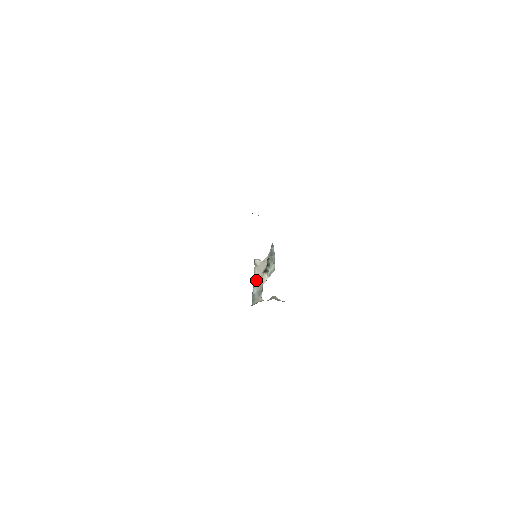
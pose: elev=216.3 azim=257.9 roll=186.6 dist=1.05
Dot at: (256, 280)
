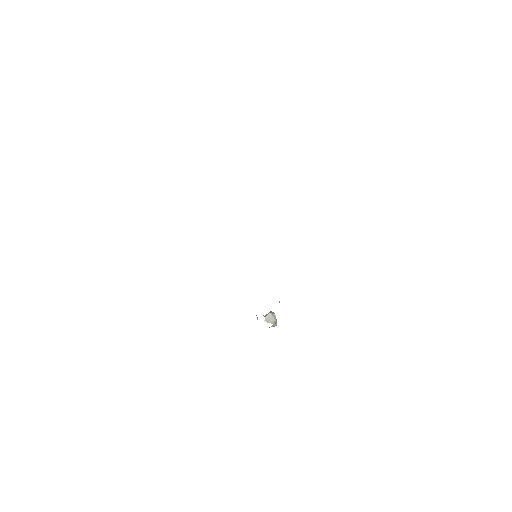
Dot at: occluded
